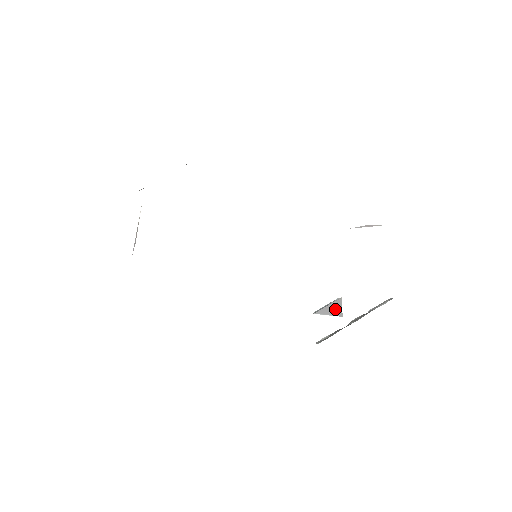
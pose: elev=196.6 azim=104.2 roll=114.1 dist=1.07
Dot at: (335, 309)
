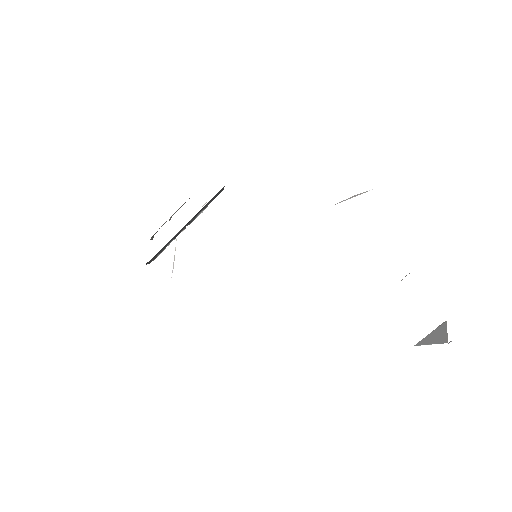
Dot at: (438, 336)
